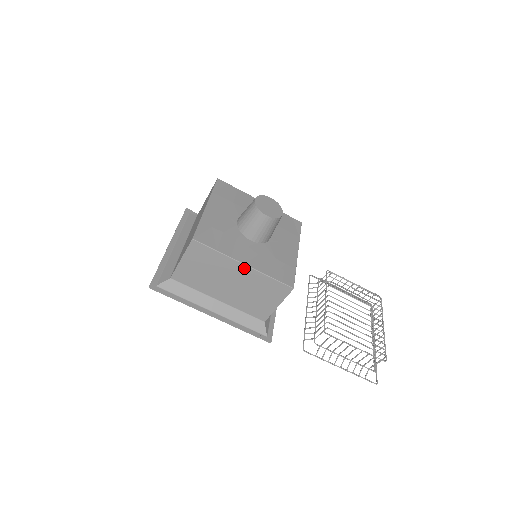
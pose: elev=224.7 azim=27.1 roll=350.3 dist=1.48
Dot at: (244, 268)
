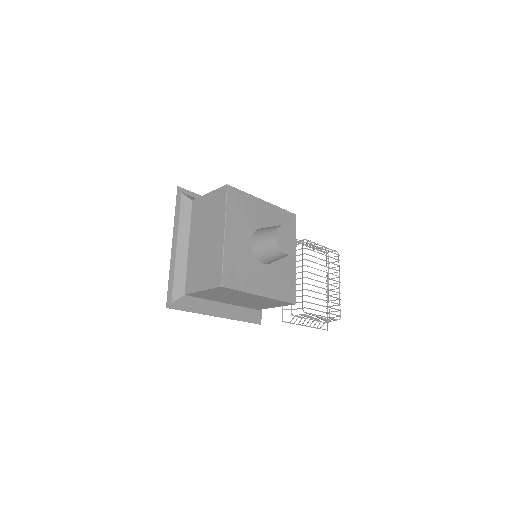
Dot at: (260, 297)
